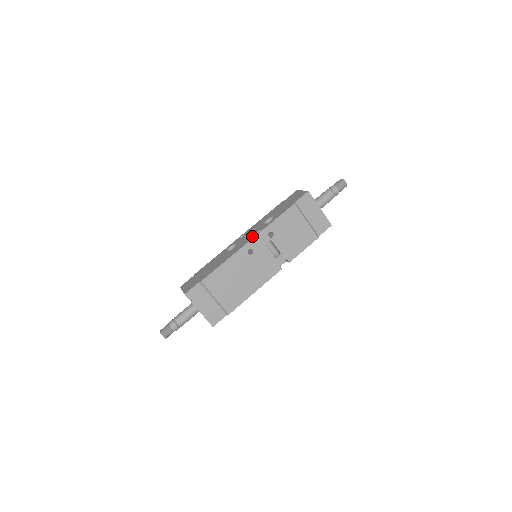
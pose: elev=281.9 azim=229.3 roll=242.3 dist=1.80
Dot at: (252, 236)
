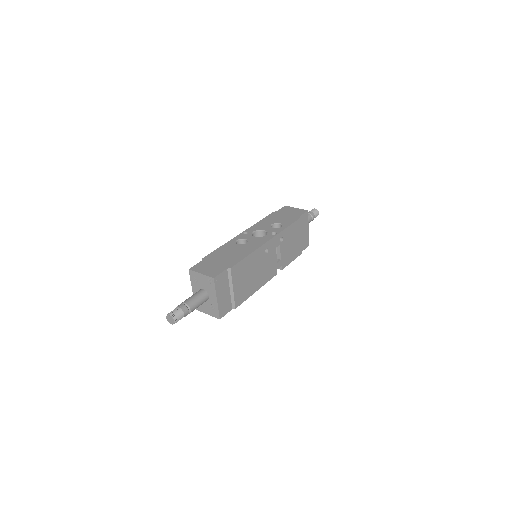
Dot at: (268, 236)
